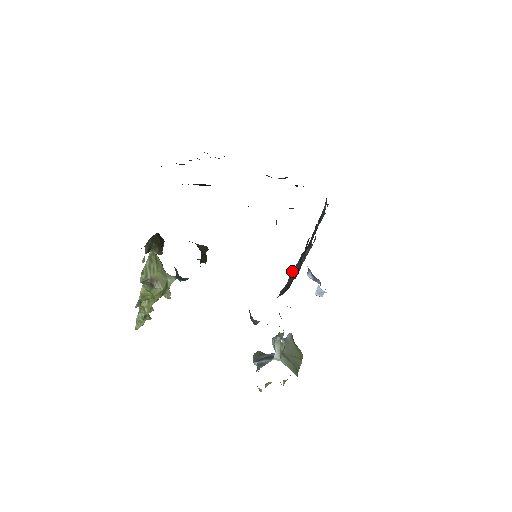
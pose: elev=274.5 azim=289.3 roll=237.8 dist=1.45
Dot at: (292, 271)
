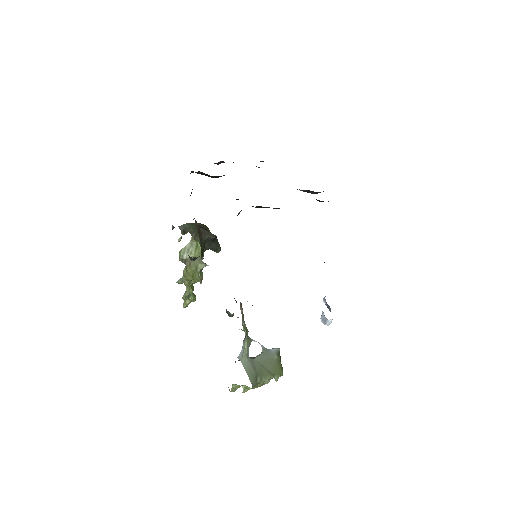
Dot at: occluded
